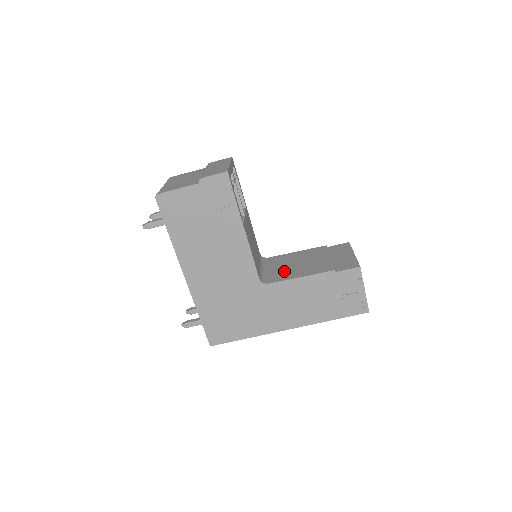
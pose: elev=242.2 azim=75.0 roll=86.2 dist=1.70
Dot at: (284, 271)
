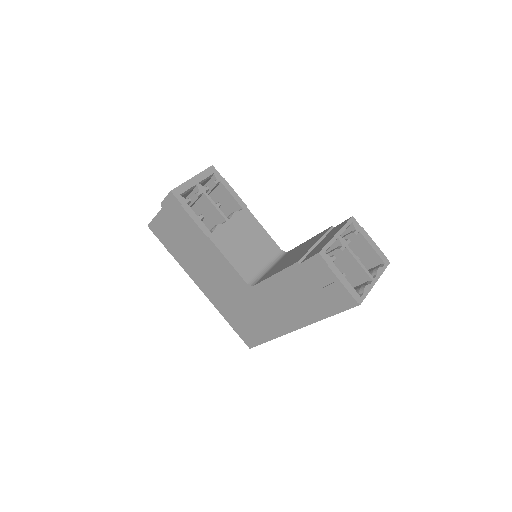
Dot at: (276, 268)
